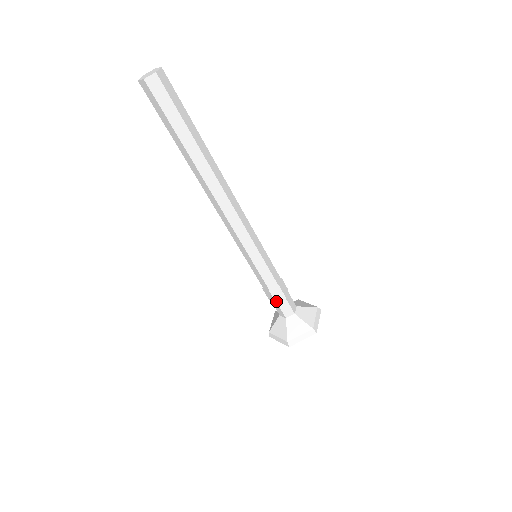
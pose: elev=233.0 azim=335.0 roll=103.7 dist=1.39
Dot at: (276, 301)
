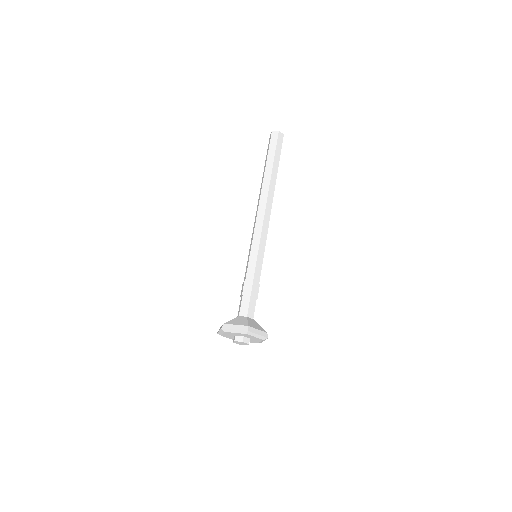
Dot at: (243, 294)
